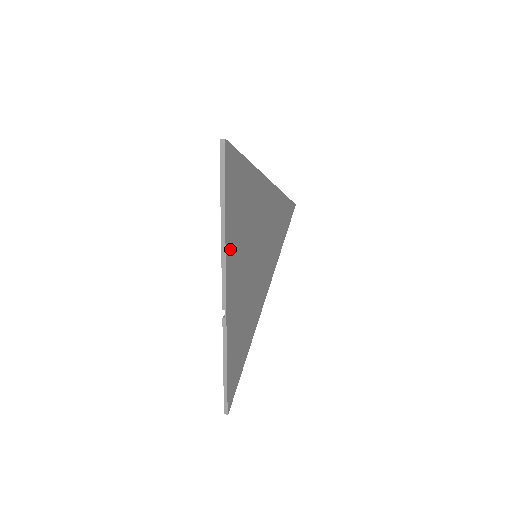
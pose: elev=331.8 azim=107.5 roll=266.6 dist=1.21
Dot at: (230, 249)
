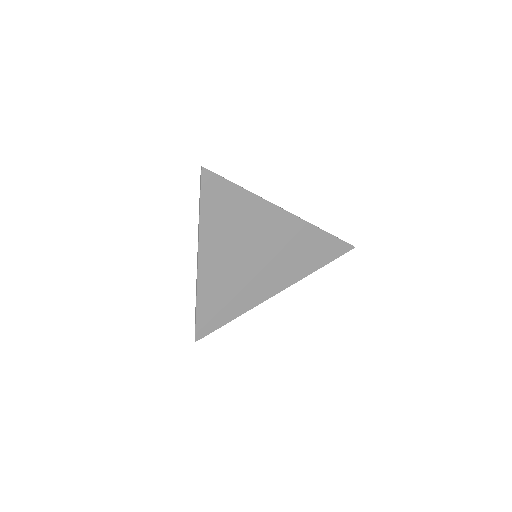
Dot at: (207, 234)
